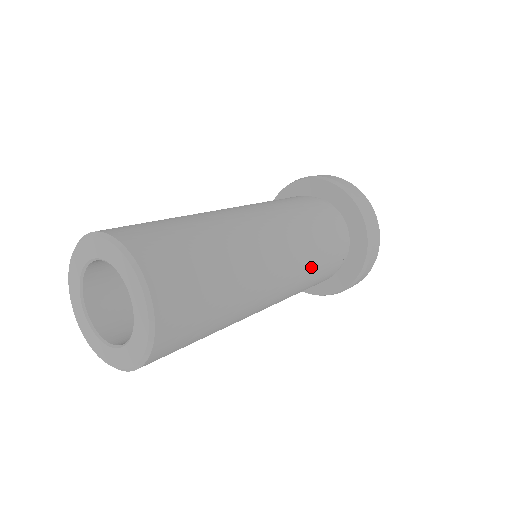
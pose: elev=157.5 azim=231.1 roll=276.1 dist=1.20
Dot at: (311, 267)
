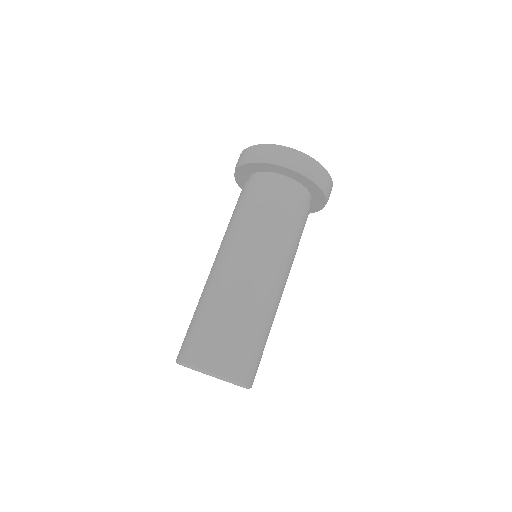
Dot at: (294, 247)
